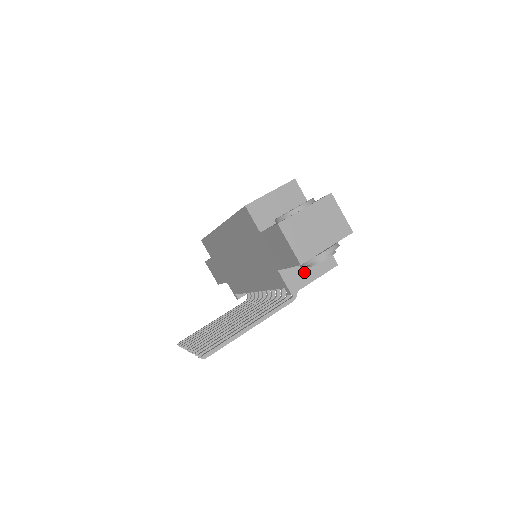
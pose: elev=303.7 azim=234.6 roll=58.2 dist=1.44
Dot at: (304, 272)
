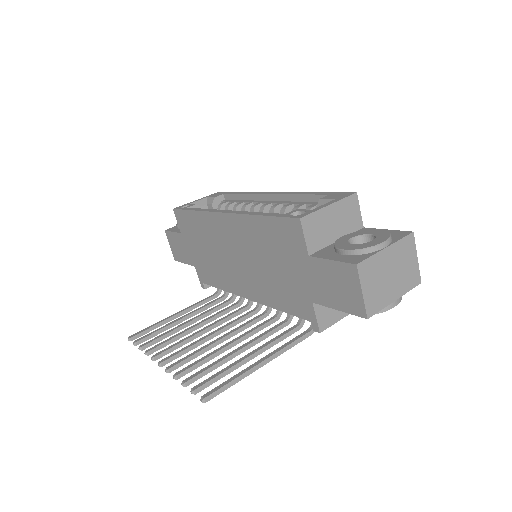
Dot at: occluded
